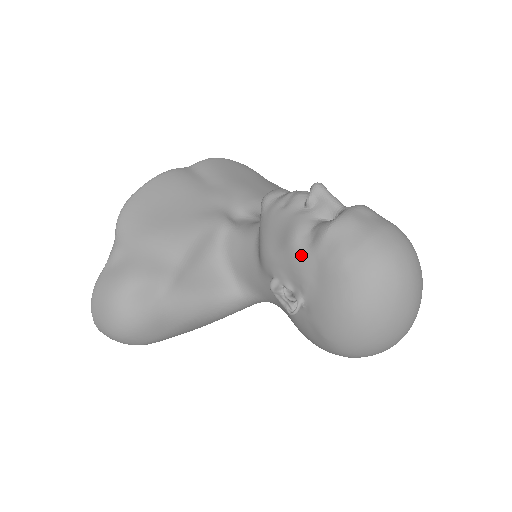
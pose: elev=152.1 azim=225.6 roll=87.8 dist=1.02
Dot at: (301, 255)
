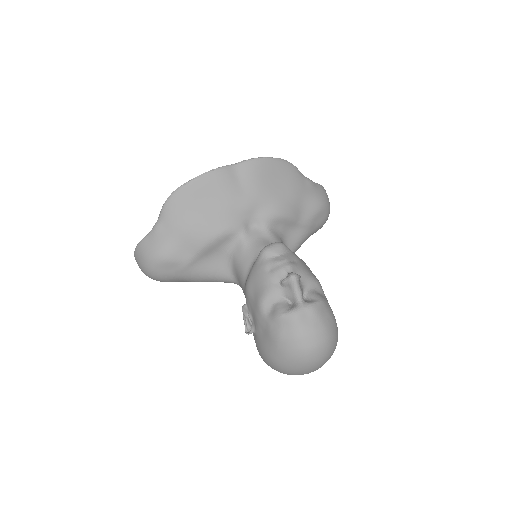
Dot at: (261, 315)
